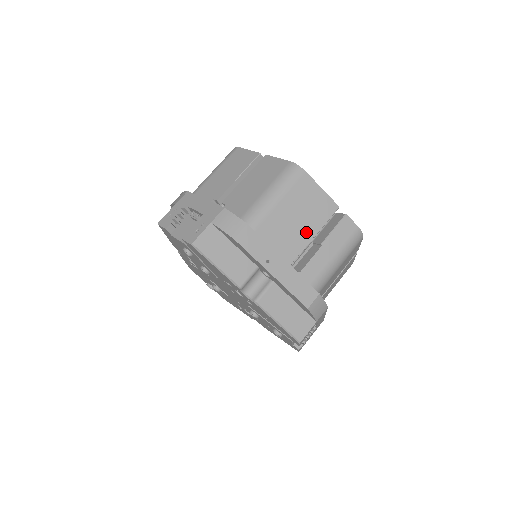
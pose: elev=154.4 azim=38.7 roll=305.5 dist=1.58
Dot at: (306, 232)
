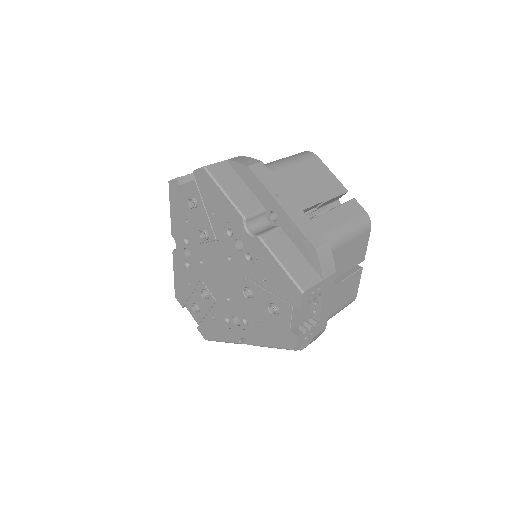
Dot at: (316, 195)
